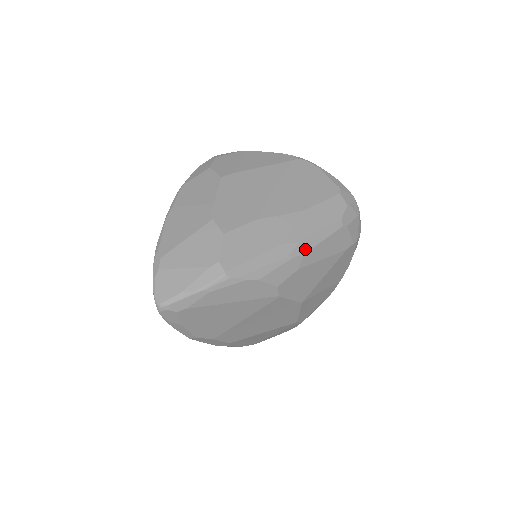
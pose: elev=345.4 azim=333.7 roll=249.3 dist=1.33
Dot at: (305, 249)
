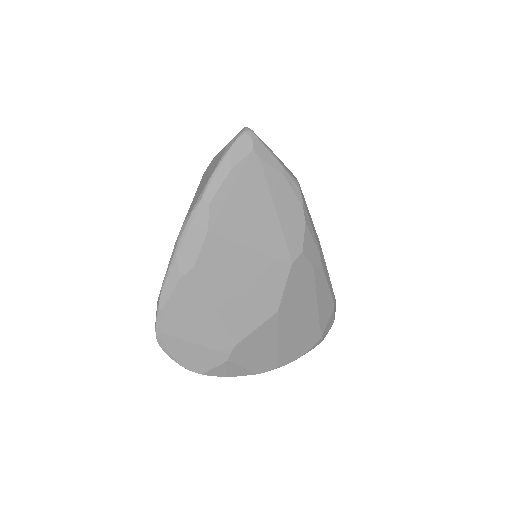
Dot at: (324, 266)
